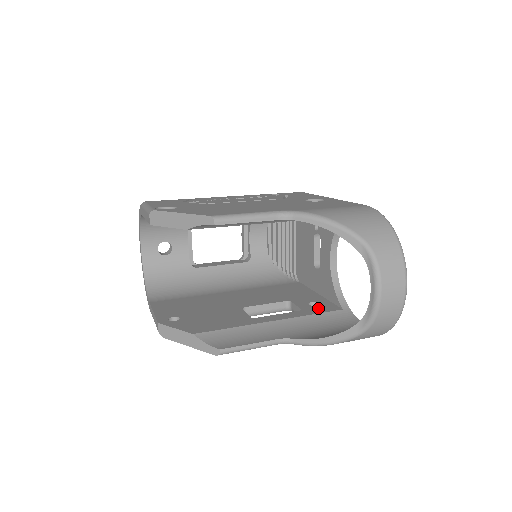
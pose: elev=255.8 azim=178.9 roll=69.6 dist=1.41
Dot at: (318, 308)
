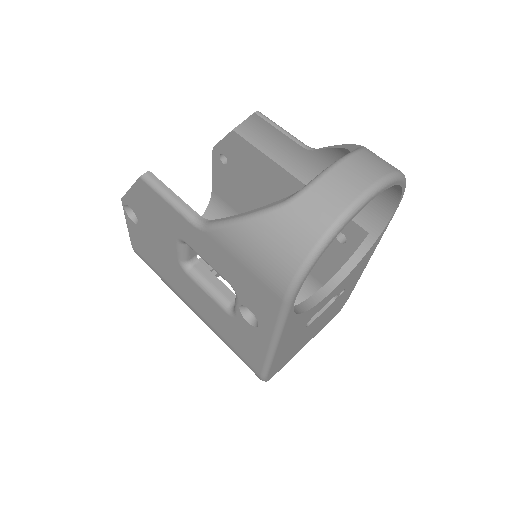
Dot at: occluded
